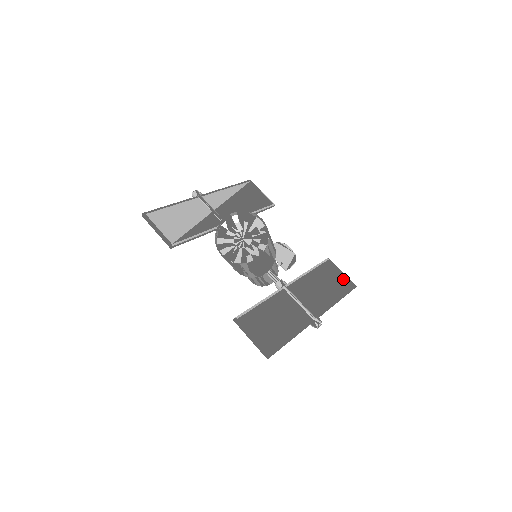
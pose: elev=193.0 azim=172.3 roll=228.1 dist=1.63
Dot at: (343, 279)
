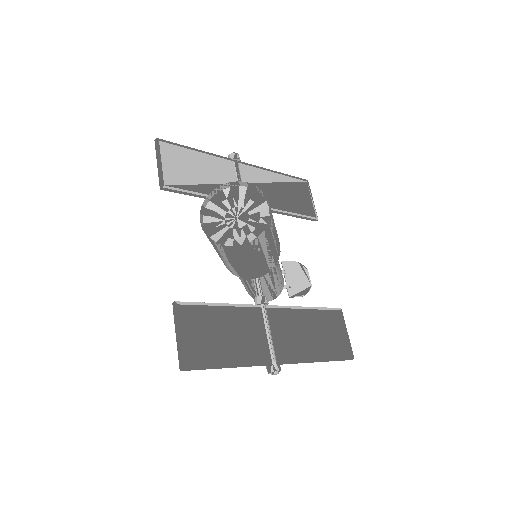
Dot at: (343, 341)
